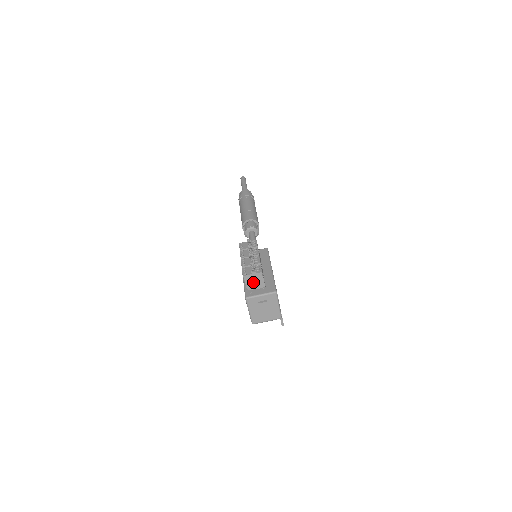
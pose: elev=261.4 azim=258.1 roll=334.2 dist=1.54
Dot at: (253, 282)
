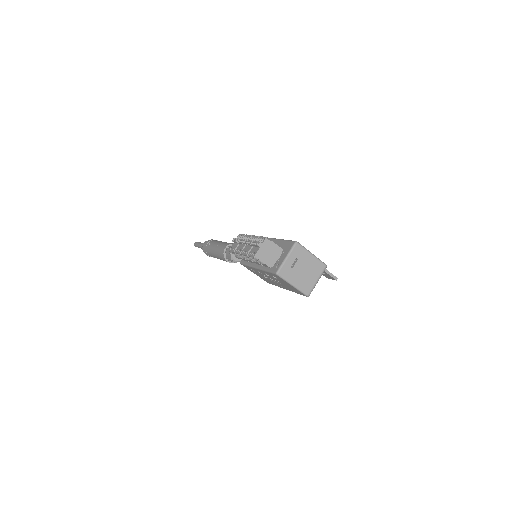
Dot at: (268, 255)
